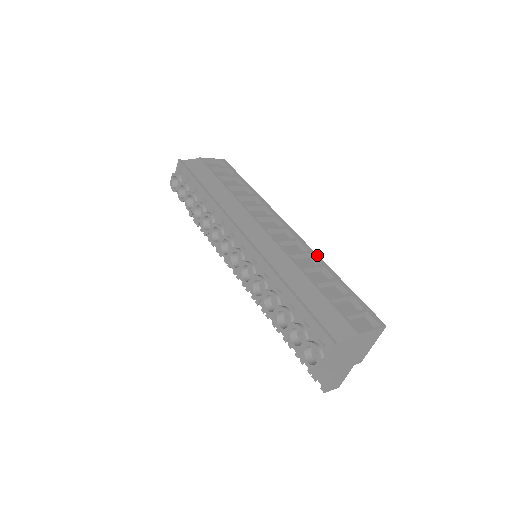
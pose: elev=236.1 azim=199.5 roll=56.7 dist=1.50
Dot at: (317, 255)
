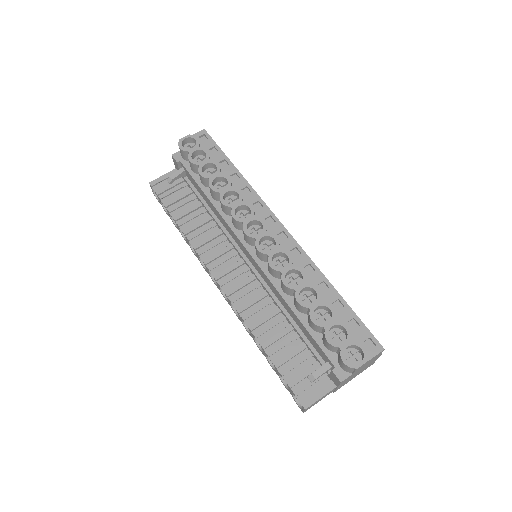
Dot at: occluded
